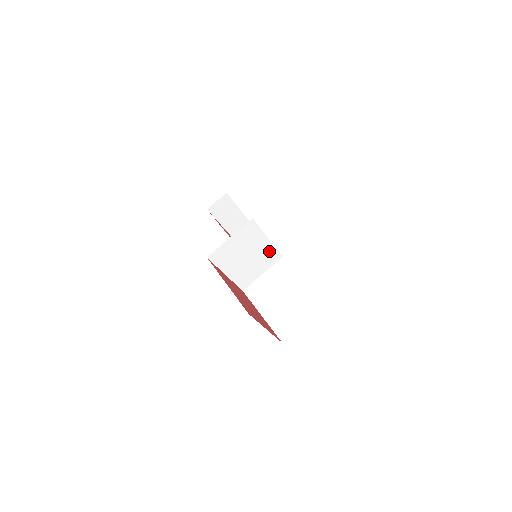
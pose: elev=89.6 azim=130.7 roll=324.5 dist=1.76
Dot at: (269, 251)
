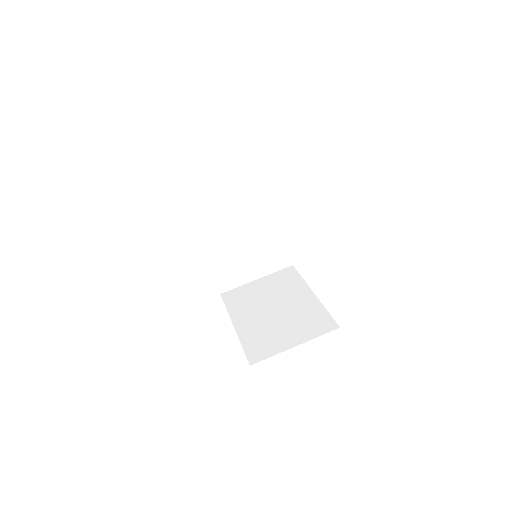
Dot at: (276, 242)
